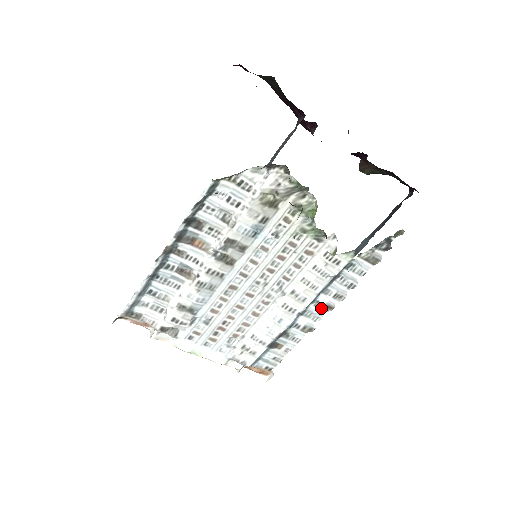
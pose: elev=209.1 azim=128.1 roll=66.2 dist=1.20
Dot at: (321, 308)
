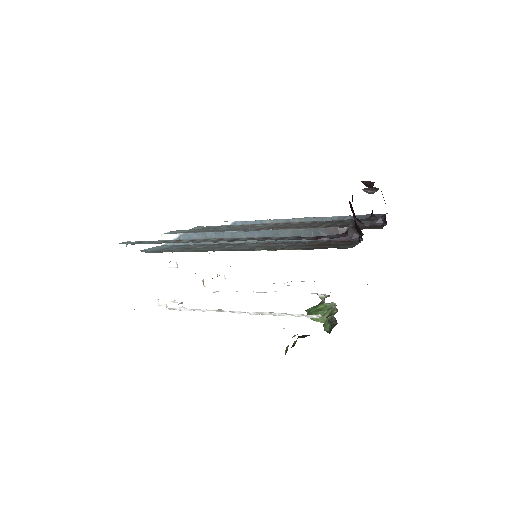
Dot at: occluded
